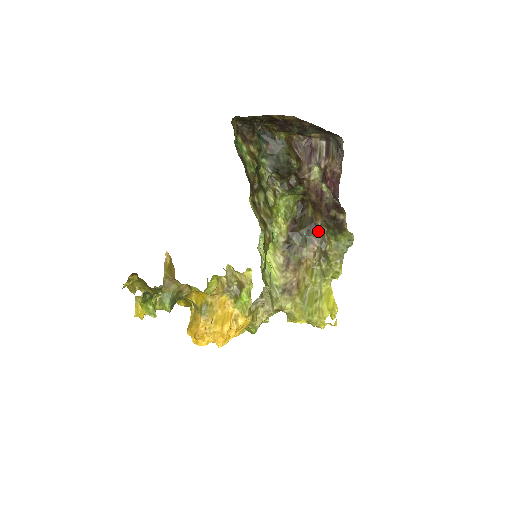
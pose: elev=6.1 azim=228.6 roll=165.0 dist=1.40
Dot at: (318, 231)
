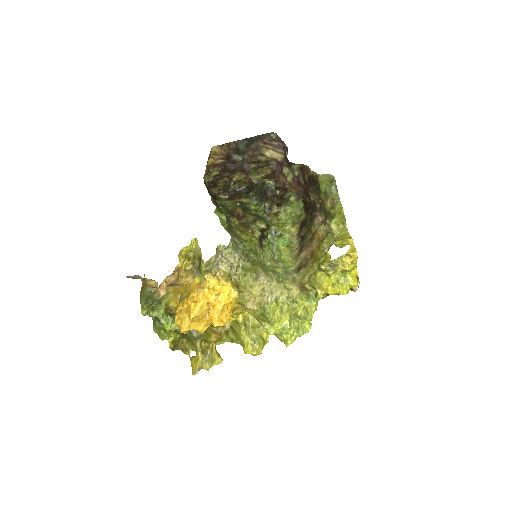
Dot at: (315, 205)
